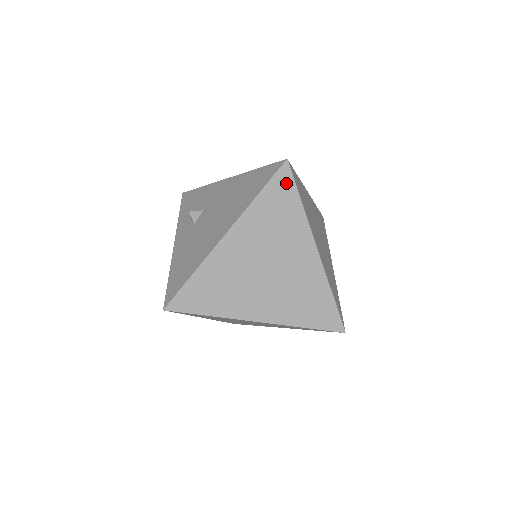
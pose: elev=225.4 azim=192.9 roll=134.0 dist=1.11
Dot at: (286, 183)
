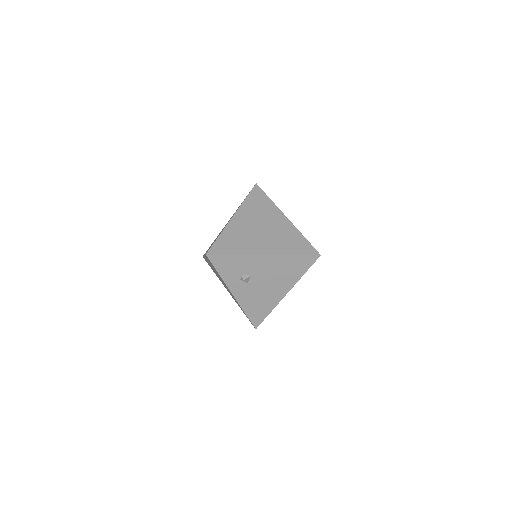
Dot at: occluded
